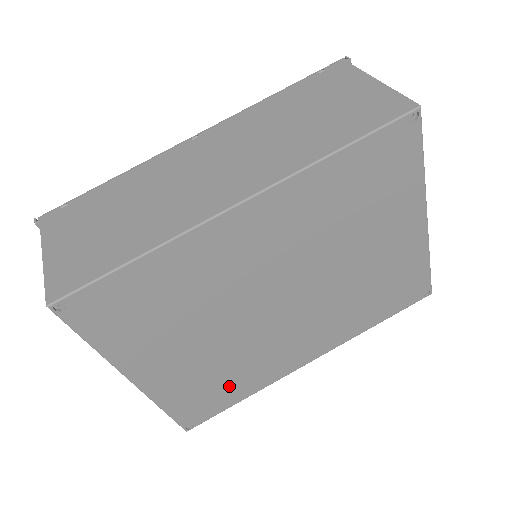
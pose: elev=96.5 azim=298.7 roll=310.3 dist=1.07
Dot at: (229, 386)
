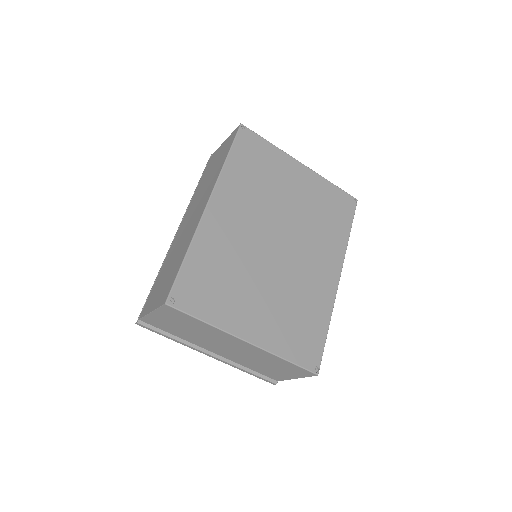
Dot at: (308, 321)
